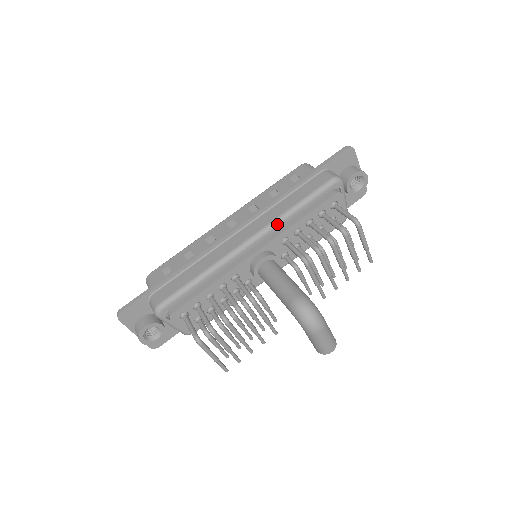
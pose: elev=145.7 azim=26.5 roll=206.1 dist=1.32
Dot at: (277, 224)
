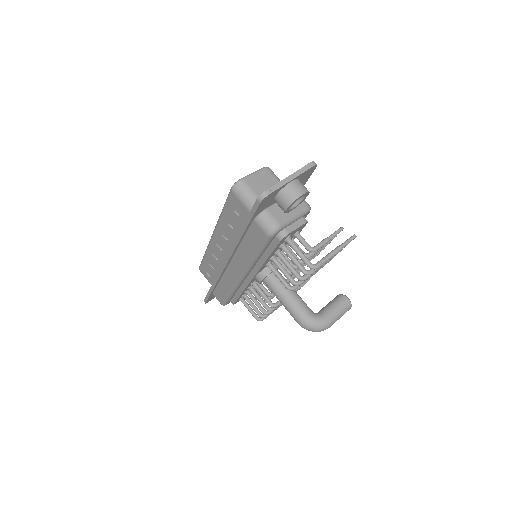
Dot at: (251, 267)
